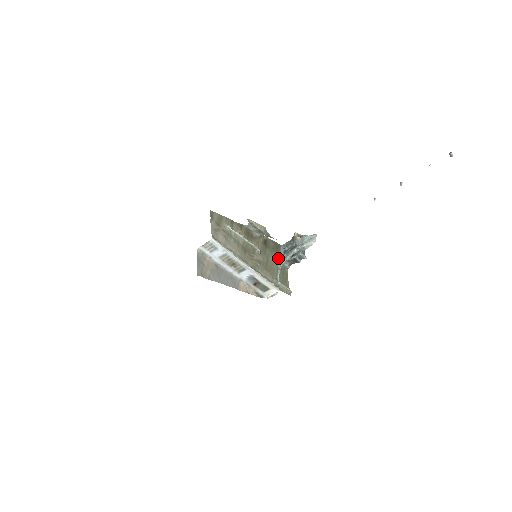
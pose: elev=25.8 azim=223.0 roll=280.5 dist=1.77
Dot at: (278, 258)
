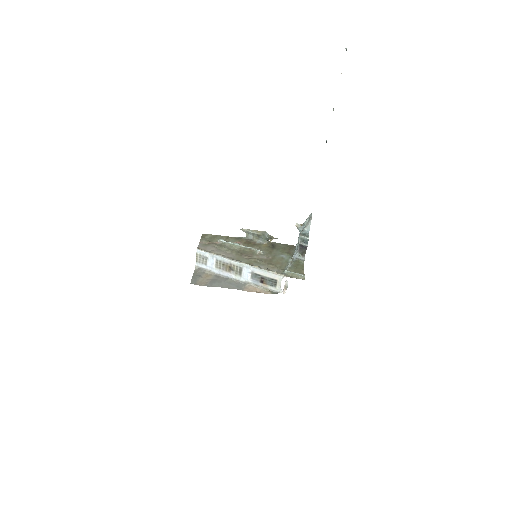
Dot at: (290, 255)
